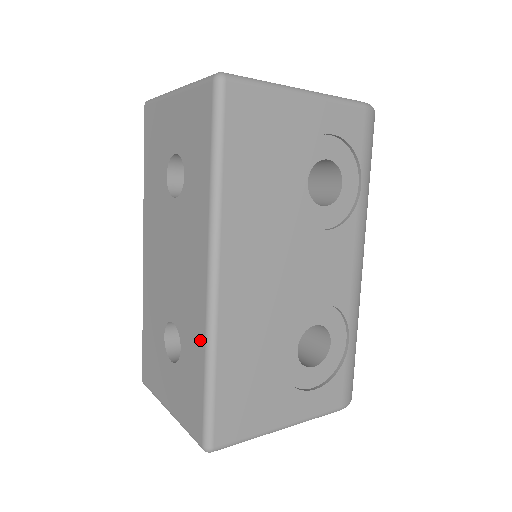
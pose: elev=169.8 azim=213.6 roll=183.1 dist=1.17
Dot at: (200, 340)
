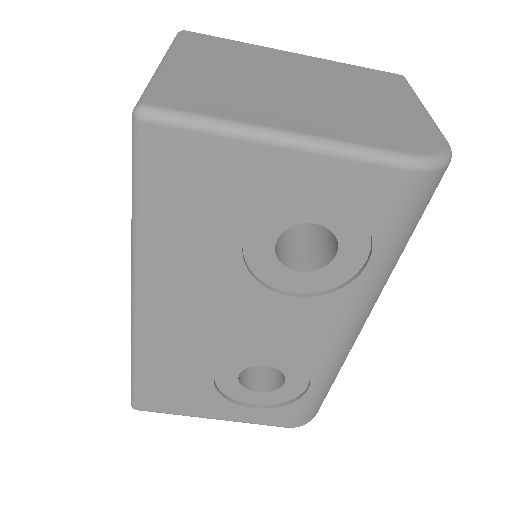
Dot at: occluded
